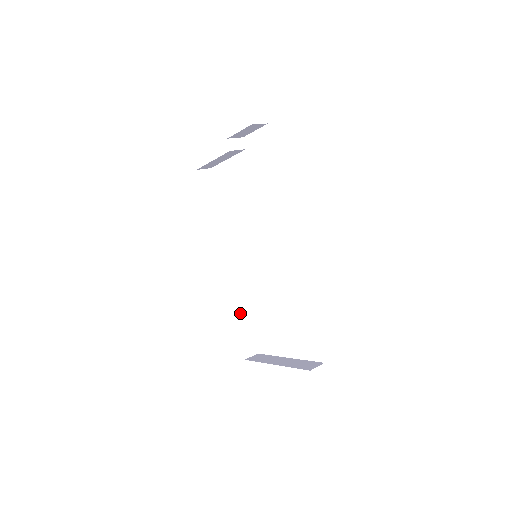
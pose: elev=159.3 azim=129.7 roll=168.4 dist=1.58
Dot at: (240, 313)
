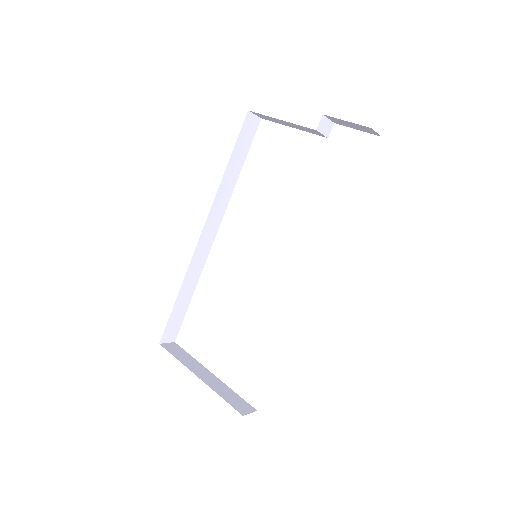
Dot at: (186, 293)
